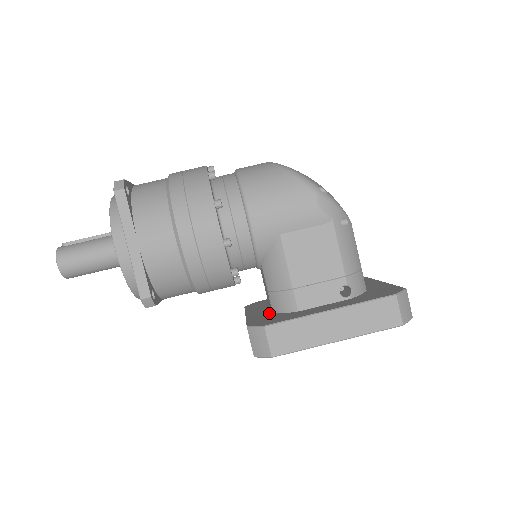
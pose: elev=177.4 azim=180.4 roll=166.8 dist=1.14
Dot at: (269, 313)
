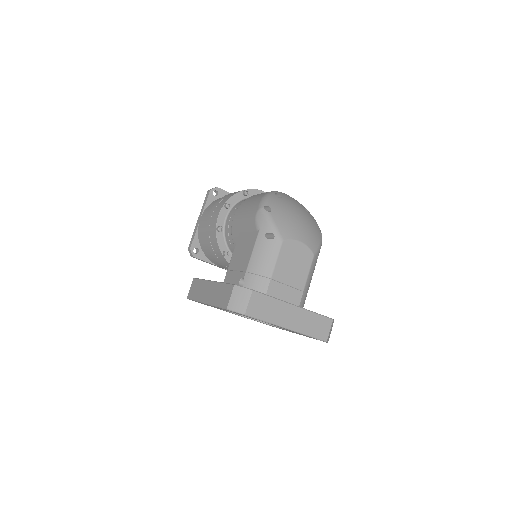
Dot at: occluded
